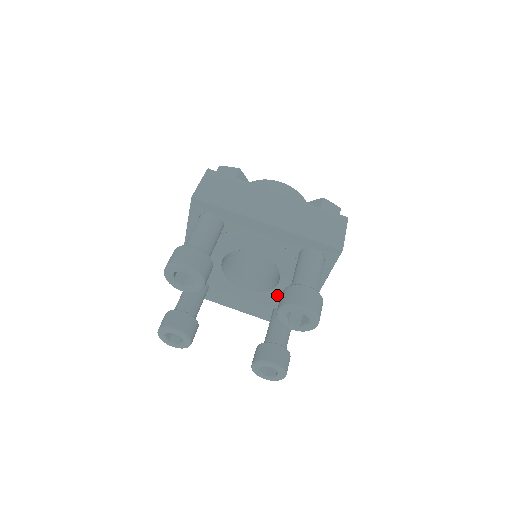
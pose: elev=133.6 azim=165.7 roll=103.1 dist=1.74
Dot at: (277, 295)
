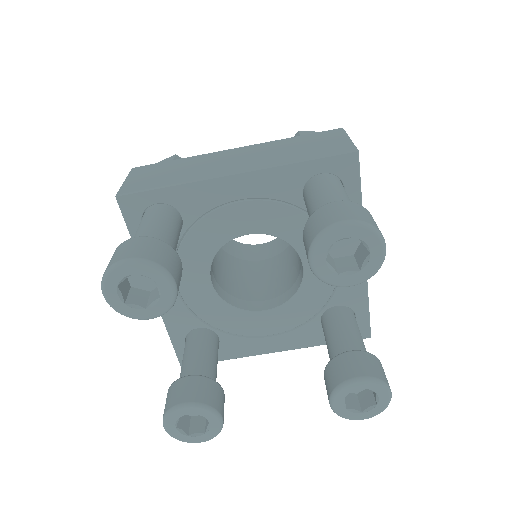
Dot at: (312, 291)
